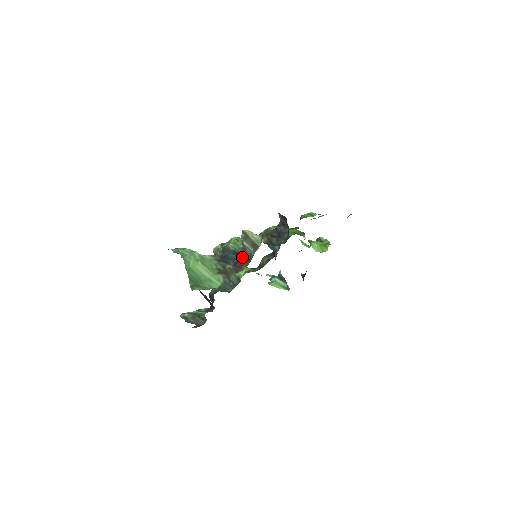
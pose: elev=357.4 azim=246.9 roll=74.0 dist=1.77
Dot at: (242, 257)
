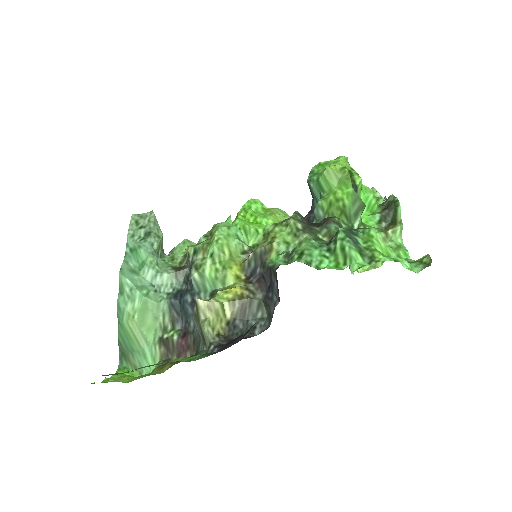
Dot at: (194, 329)
